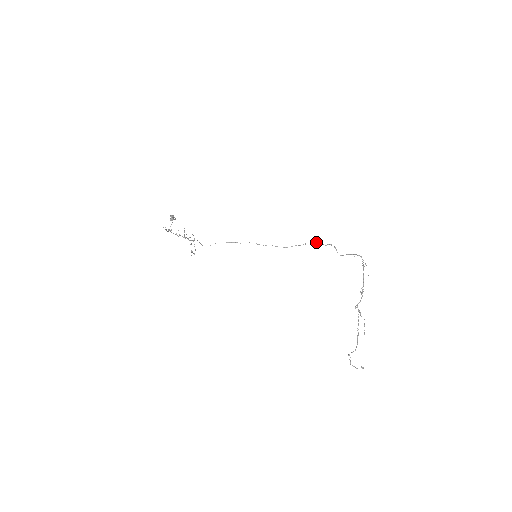
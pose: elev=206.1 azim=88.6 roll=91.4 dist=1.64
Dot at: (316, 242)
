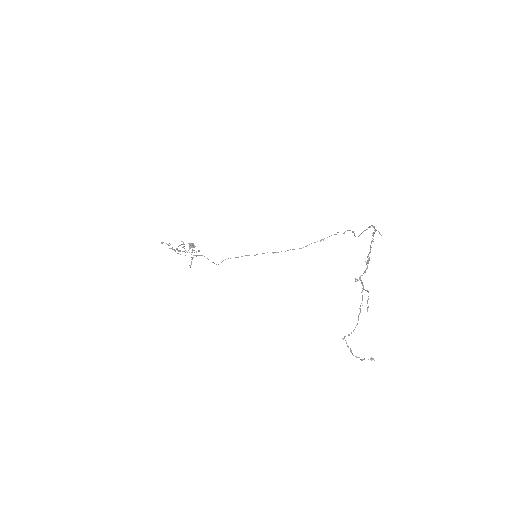
Dot at: (334, 234)
